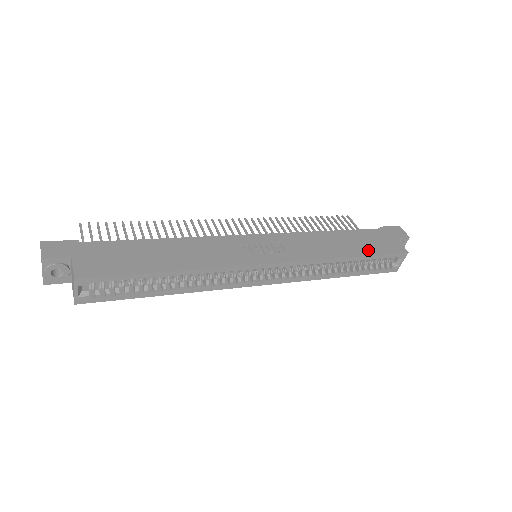
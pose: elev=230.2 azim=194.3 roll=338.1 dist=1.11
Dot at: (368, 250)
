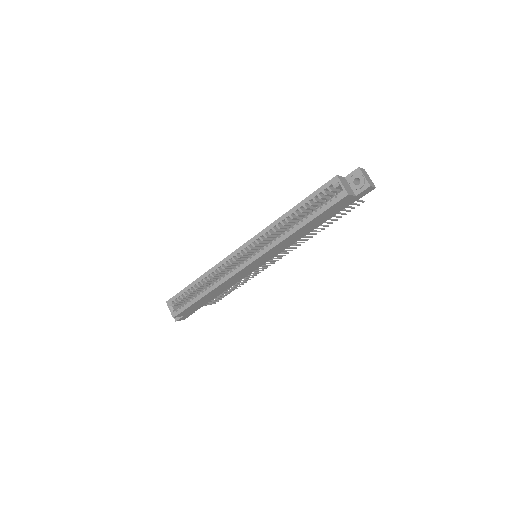
Dot at: occluded
